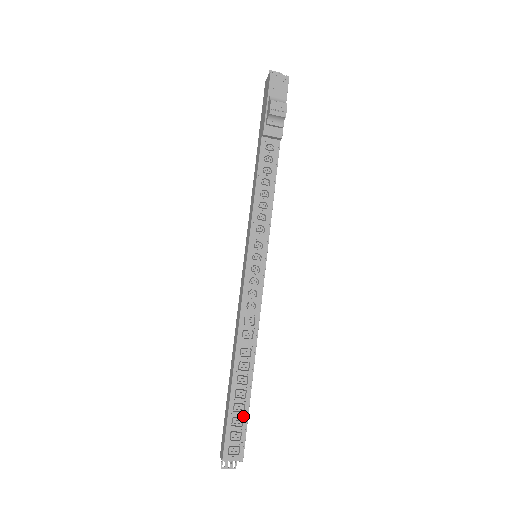
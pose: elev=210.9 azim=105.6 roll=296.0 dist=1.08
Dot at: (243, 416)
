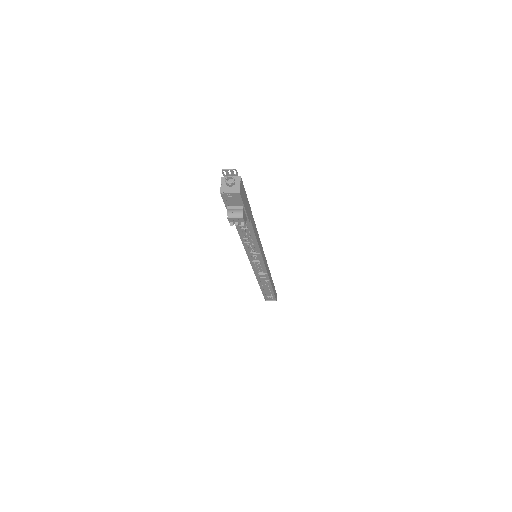
Dot at: occluded
